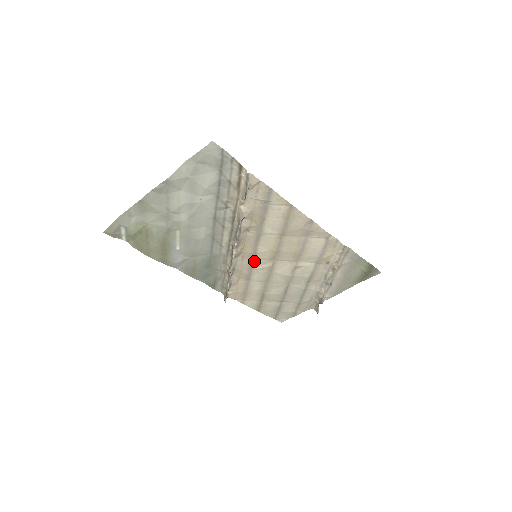
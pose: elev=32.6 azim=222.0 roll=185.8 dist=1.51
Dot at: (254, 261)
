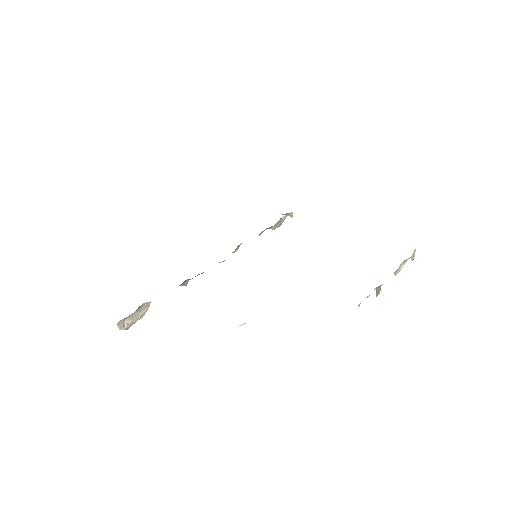
Dot at: occluded
